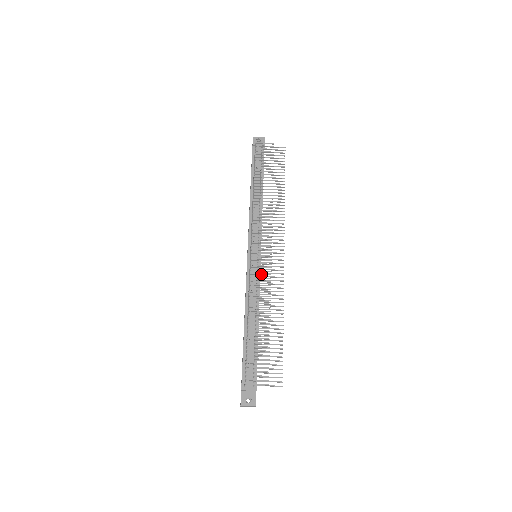
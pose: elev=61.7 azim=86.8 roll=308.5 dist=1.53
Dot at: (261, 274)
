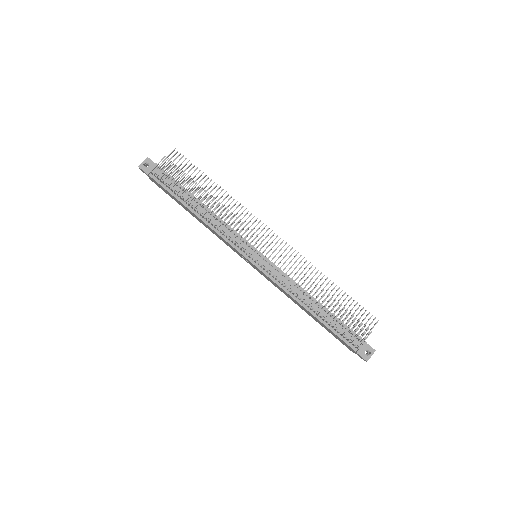
Dot at: occluded
